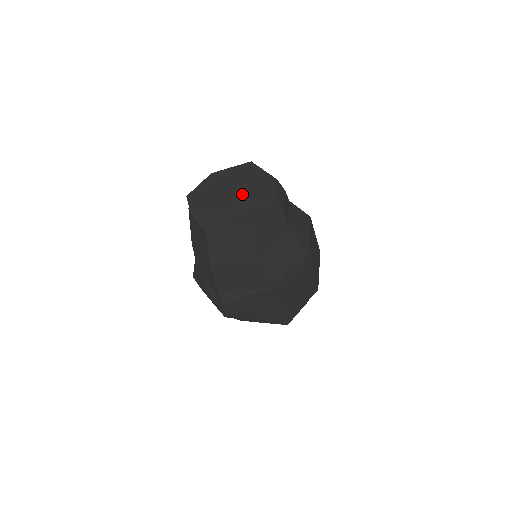
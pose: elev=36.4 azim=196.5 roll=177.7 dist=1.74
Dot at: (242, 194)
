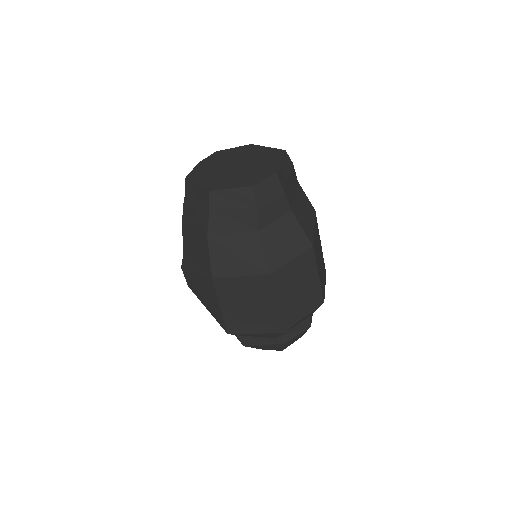
Dot at: (241, 169)
